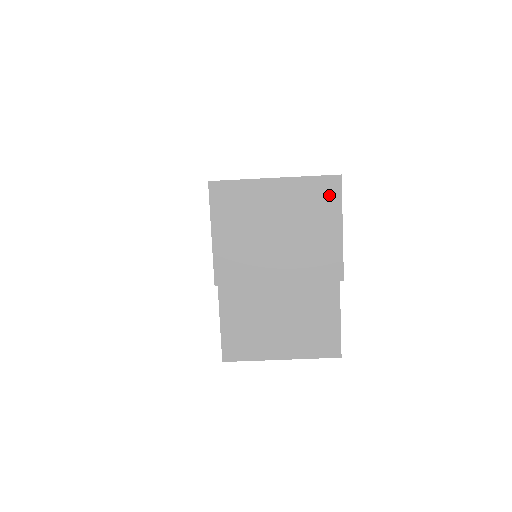
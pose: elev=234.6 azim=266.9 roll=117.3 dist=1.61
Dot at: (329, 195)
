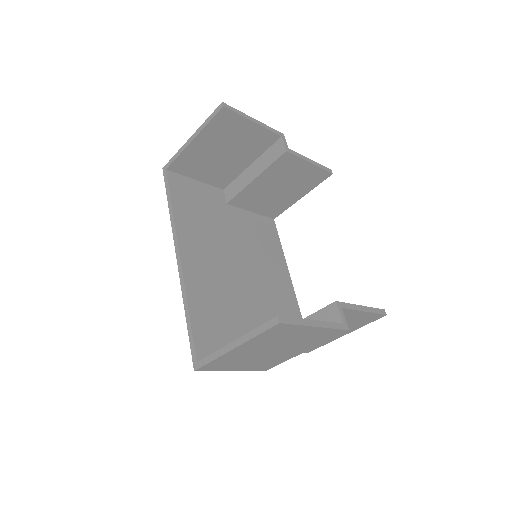
Dot at: (284, 330)
